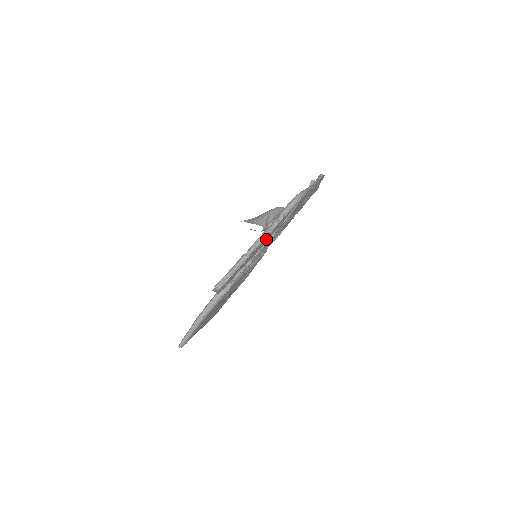
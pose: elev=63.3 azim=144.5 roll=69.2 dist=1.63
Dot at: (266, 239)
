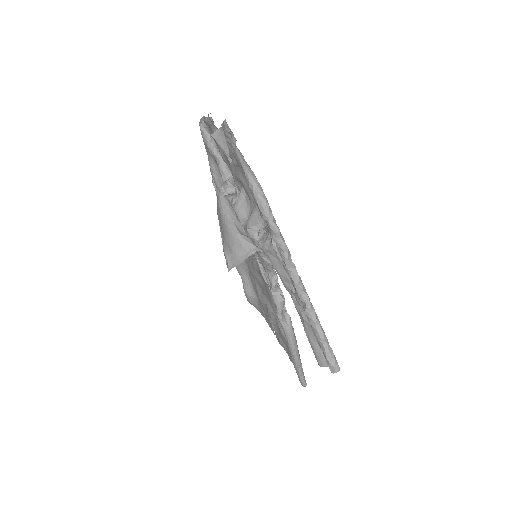
Dot at: occluded
